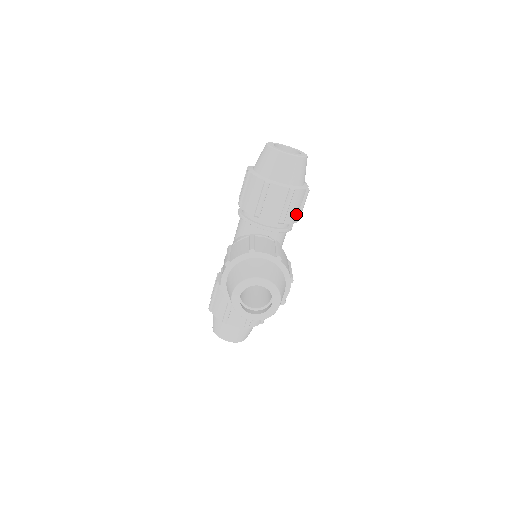
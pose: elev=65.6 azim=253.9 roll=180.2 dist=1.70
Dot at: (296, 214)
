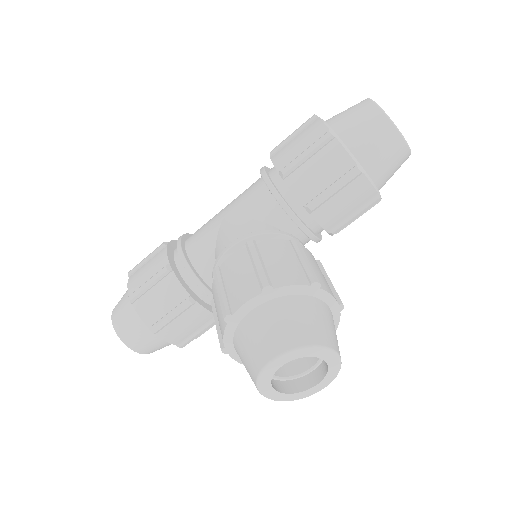
Dot at: occluded
